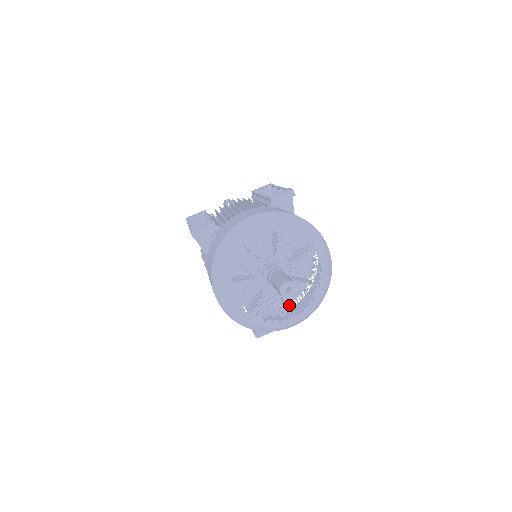
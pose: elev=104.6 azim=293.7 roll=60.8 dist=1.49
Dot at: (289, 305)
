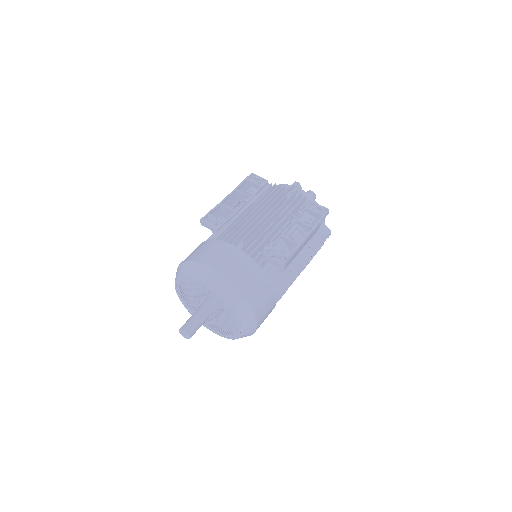
Dot at: occluded
